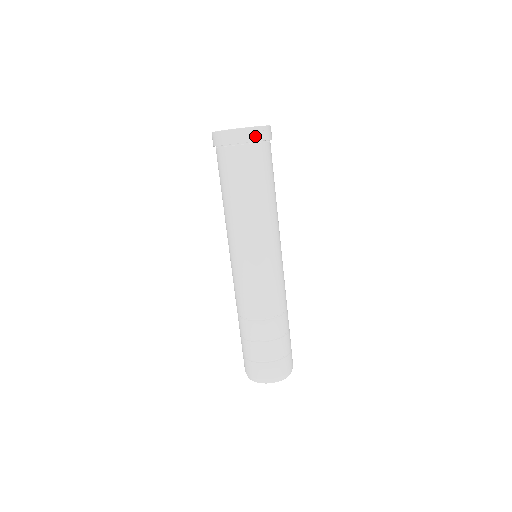
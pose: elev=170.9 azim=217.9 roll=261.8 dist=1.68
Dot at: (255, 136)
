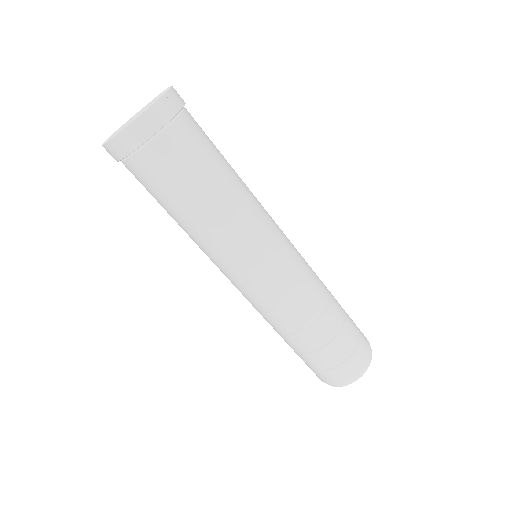
Dot at: (165, 113)
